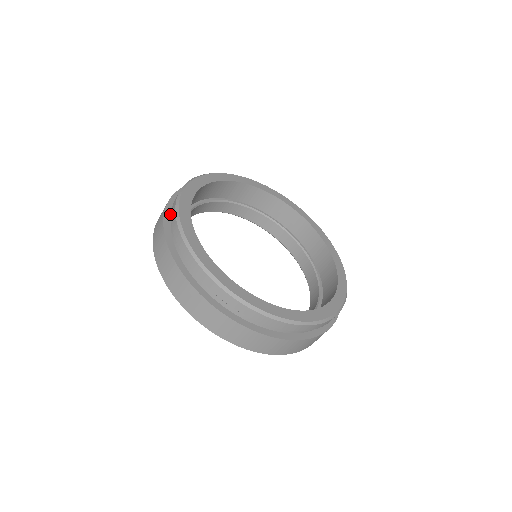
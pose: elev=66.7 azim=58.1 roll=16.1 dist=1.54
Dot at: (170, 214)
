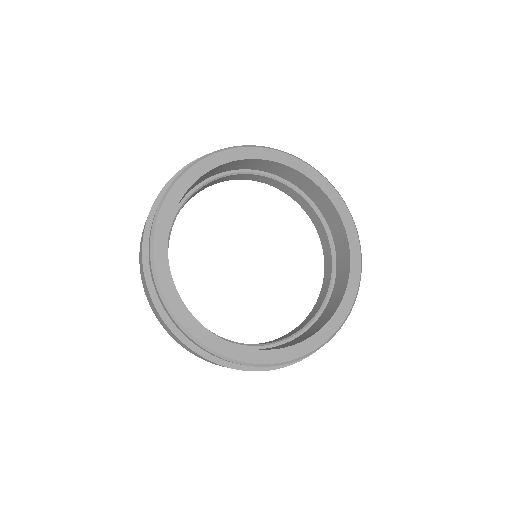
Dot at: occluded
